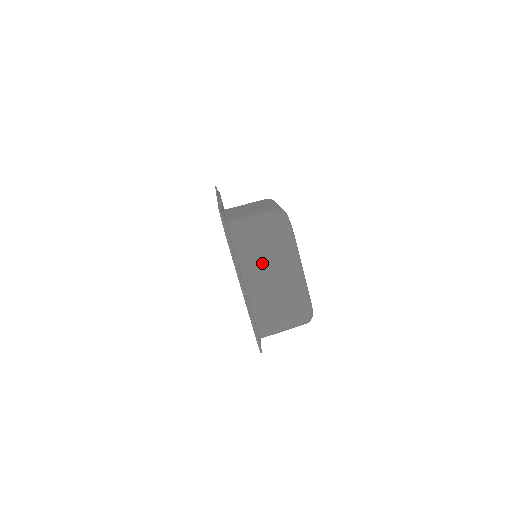
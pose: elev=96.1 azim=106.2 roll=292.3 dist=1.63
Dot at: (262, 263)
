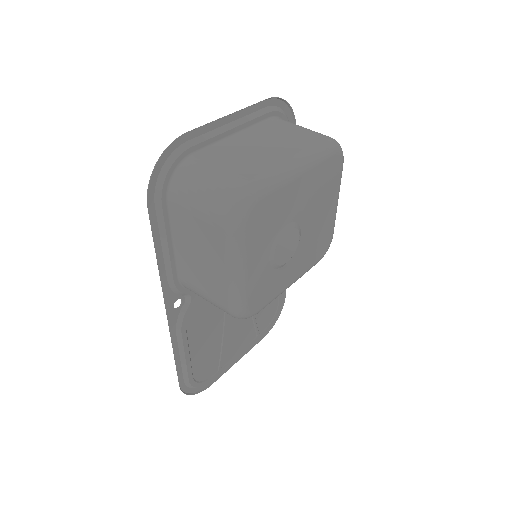
Dot at: (276, 135)
